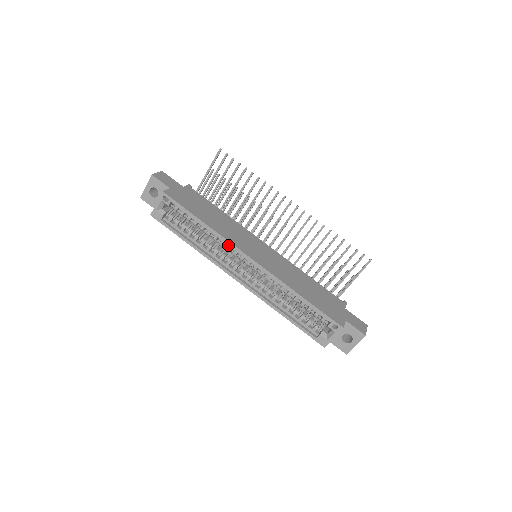
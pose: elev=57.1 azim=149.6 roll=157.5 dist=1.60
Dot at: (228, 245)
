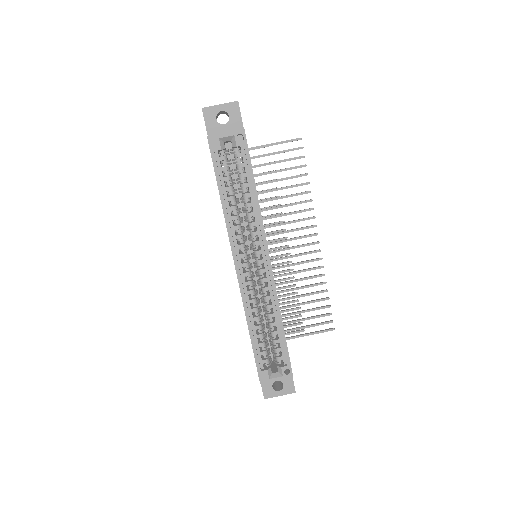
Dot at: (258, 231)
